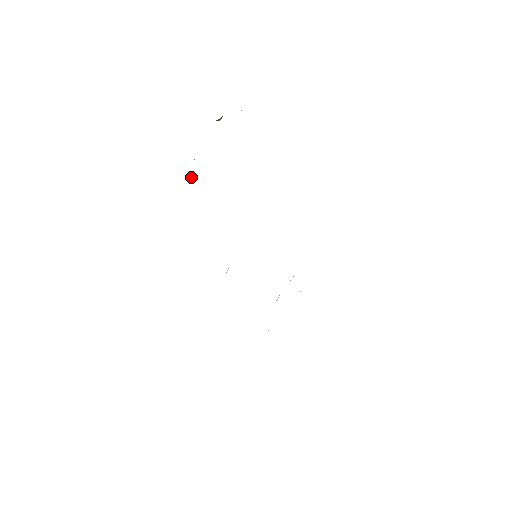
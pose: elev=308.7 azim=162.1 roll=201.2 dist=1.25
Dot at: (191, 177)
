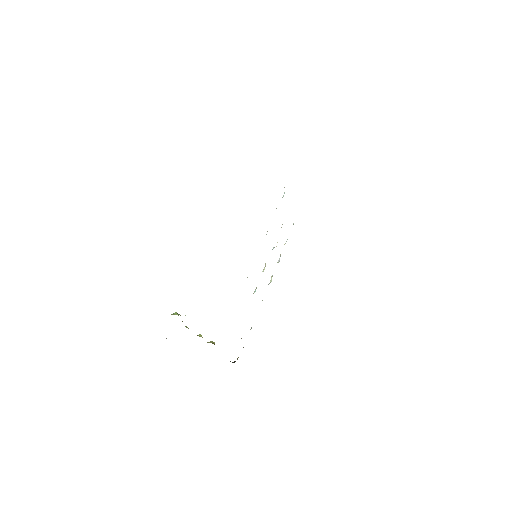
Dot at: occluded
